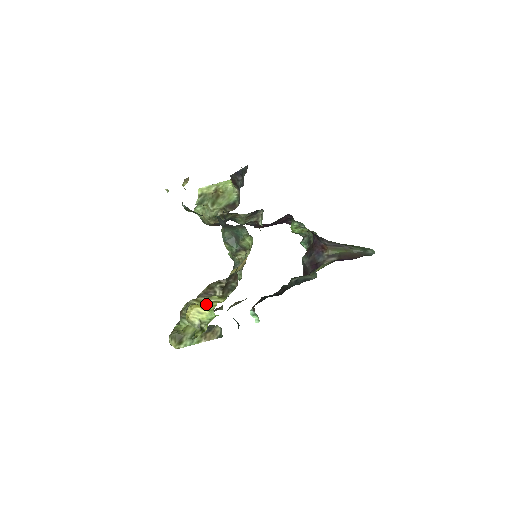
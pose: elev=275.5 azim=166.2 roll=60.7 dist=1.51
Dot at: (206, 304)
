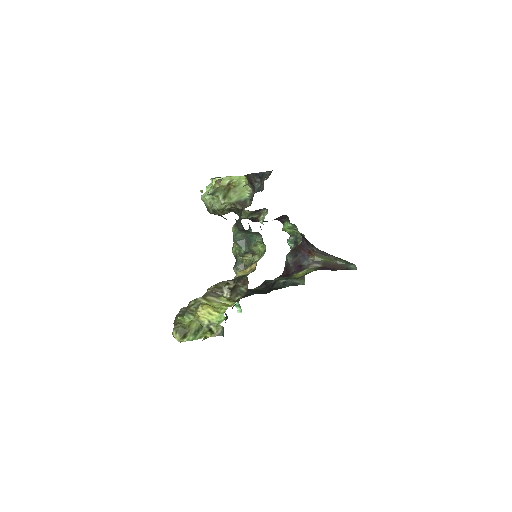
Dot at: (215, 305)
